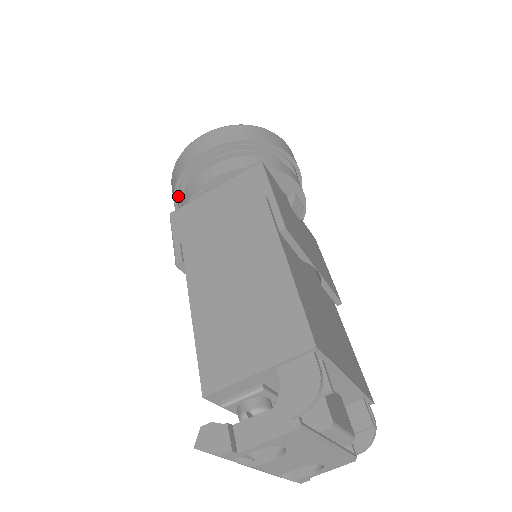
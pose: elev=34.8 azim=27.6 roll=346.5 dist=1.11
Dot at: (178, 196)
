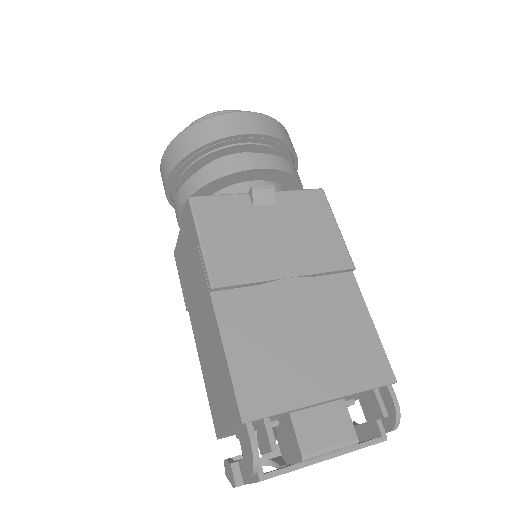
Dot at: occluded
